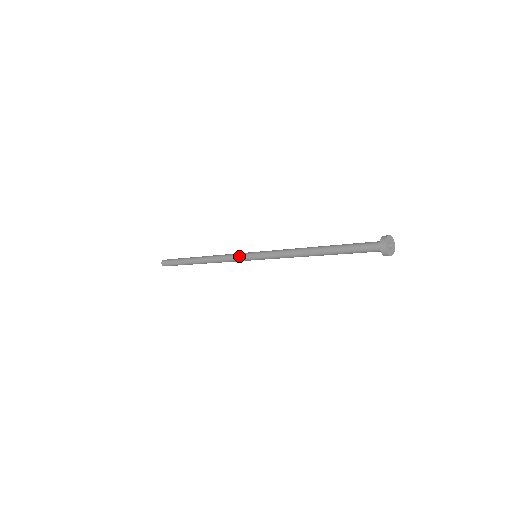
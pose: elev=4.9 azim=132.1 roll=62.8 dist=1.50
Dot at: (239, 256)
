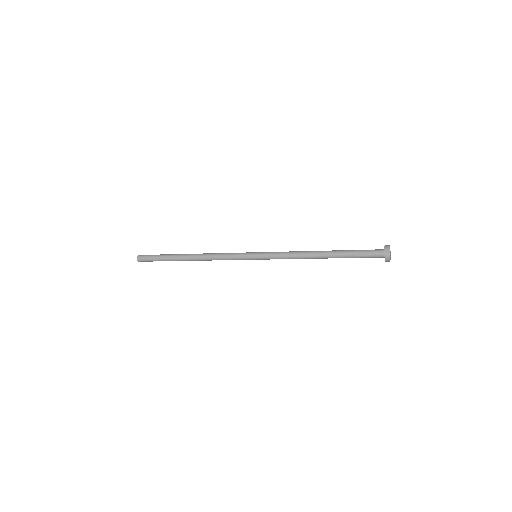
Dot at: (239, 253)
